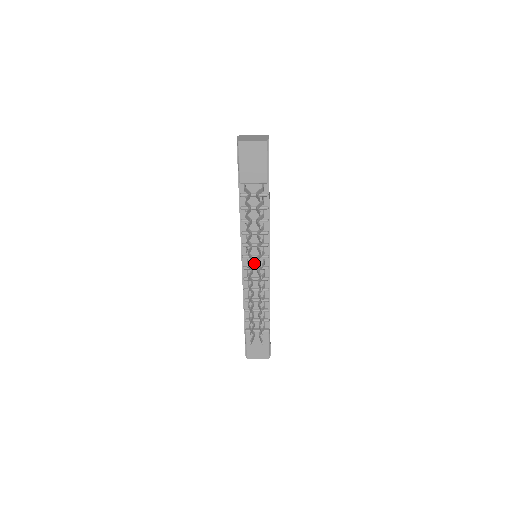
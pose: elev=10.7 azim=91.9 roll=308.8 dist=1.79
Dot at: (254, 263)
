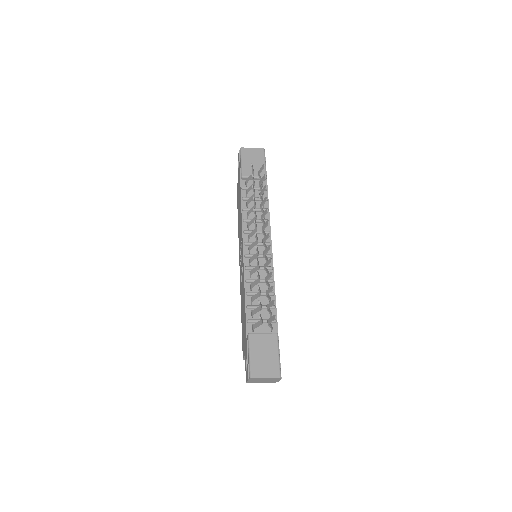
Dot at: (256, 252)
